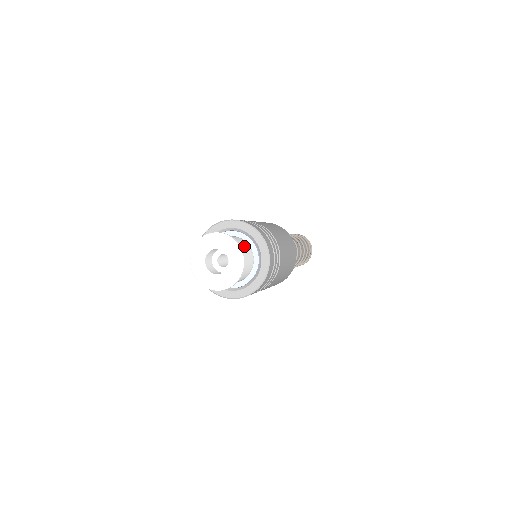
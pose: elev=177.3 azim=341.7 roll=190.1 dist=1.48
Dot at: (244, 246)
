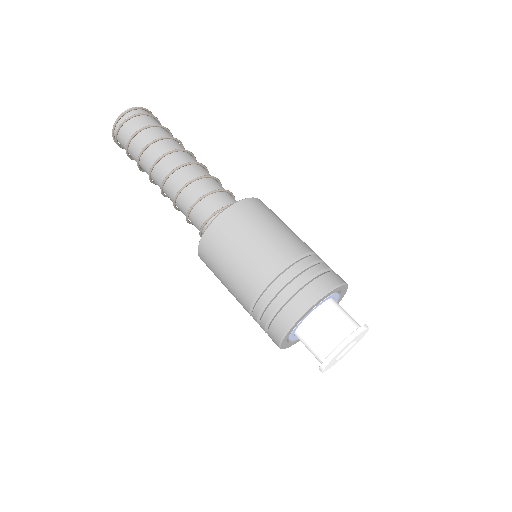
Dot at: (332, 314)
